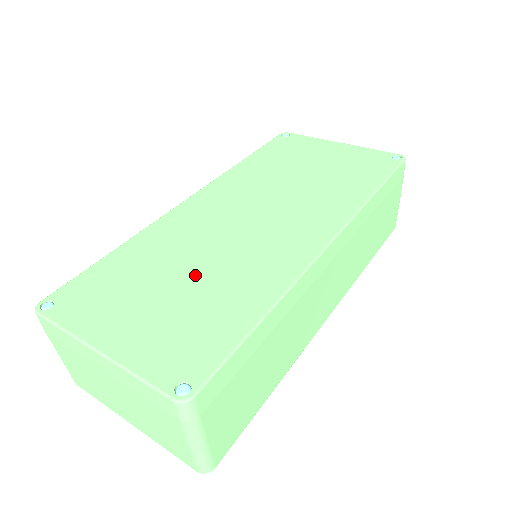
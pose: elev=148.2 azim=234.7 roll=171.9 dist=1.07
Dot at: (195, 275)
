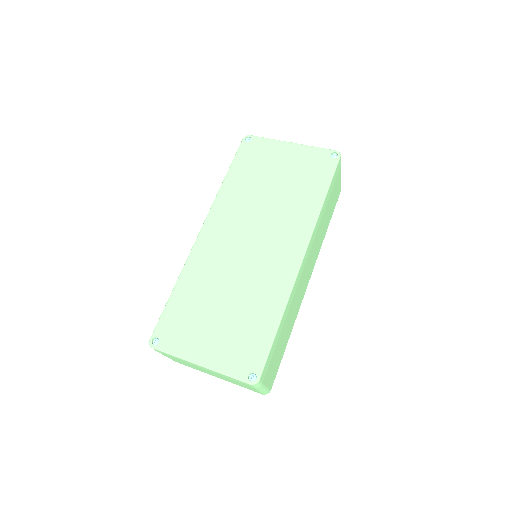
Dot at: (231, 301)
